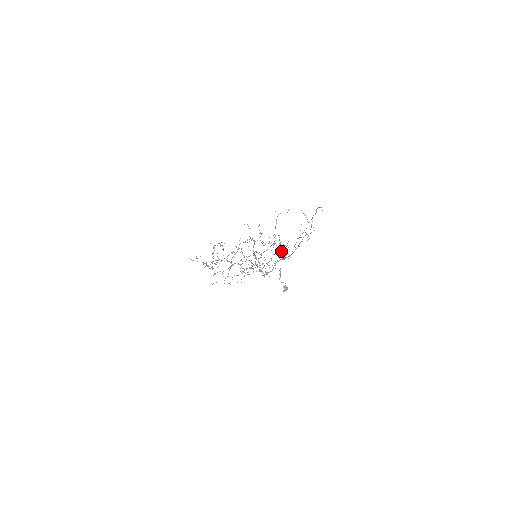
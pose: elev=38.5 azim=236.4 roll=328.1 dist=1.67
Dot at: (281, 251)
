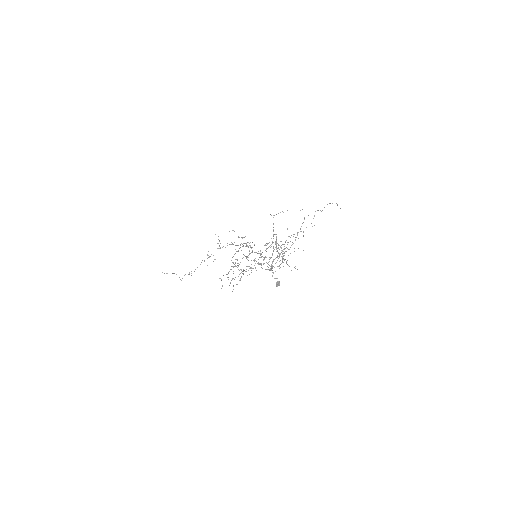
Dot at: occluded
